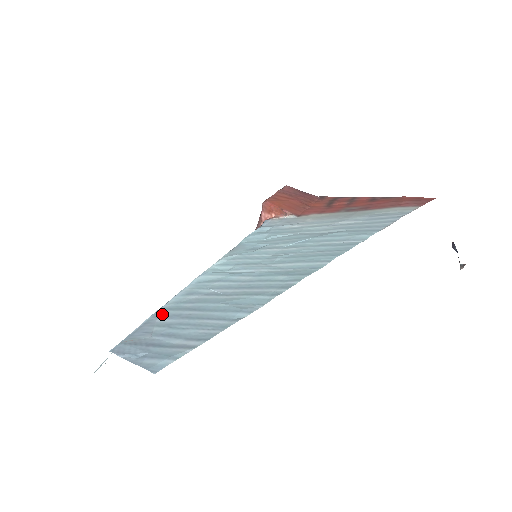
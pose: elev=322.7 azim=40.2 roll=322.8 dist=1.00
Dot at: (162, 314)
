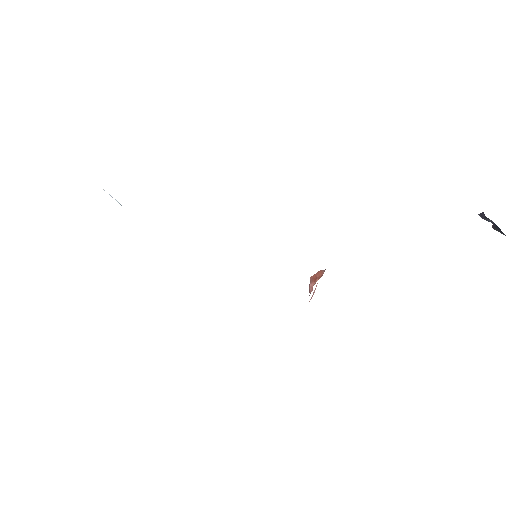
Dot at: occluded
